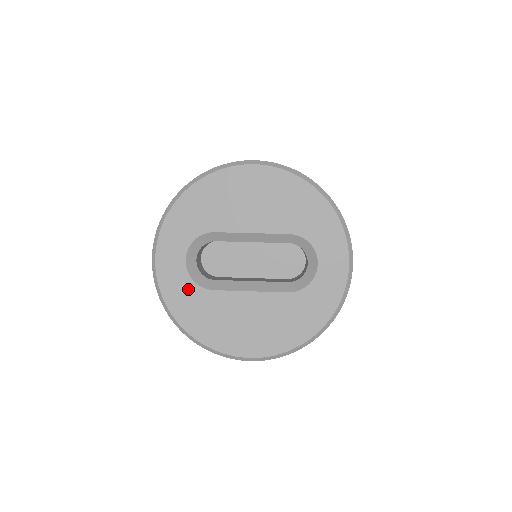
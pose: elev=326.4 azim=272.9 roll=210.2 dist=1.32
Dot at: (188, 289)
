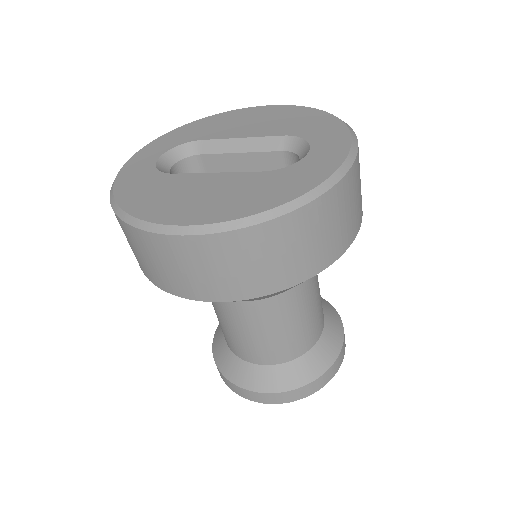
Dot at: (147, 174)
